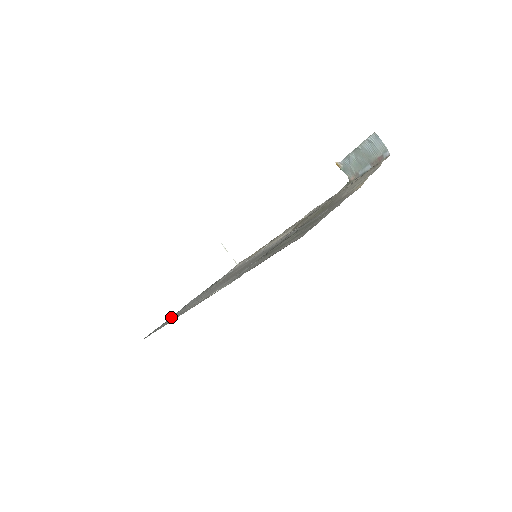
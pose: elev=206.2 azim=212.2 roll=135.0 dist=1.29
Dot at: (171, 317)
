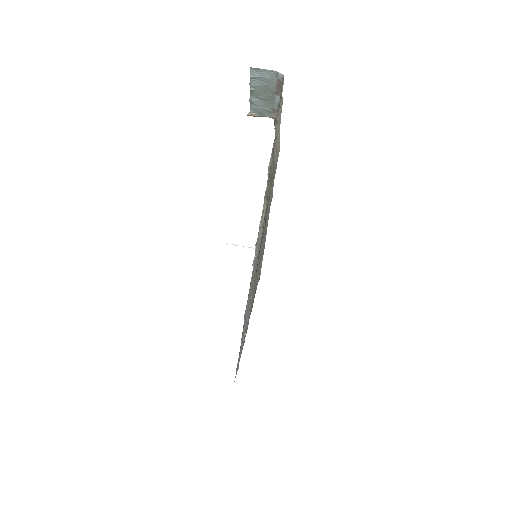
Dot at: occluded
